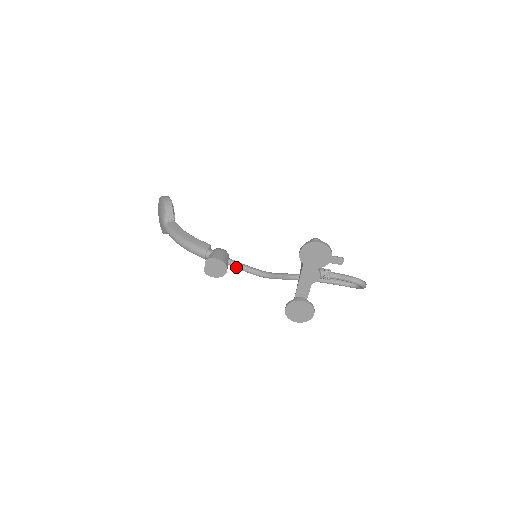
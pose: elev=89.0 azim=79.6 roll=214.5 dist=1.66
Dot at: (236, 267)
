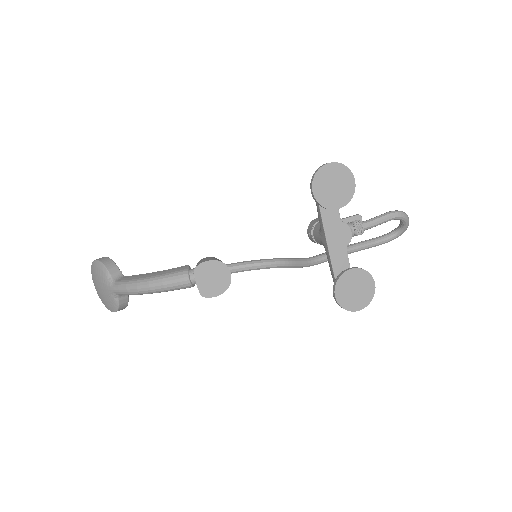
Dot at: (240, 269)
